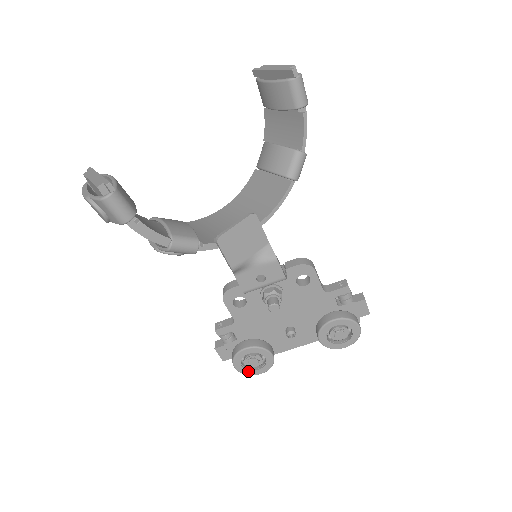
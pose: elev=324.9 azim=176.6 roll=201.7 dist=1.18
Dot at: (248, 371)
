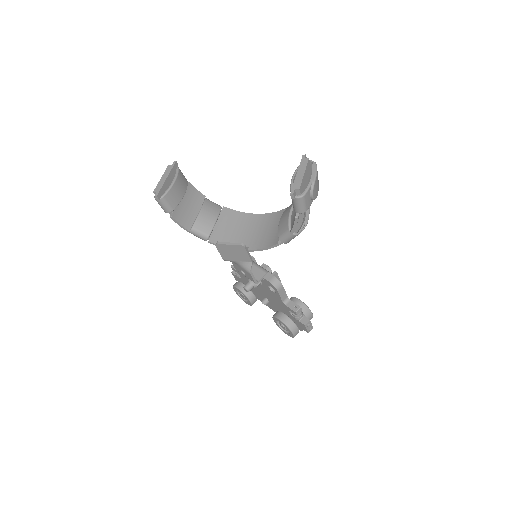
Dot at: (240, 297)
